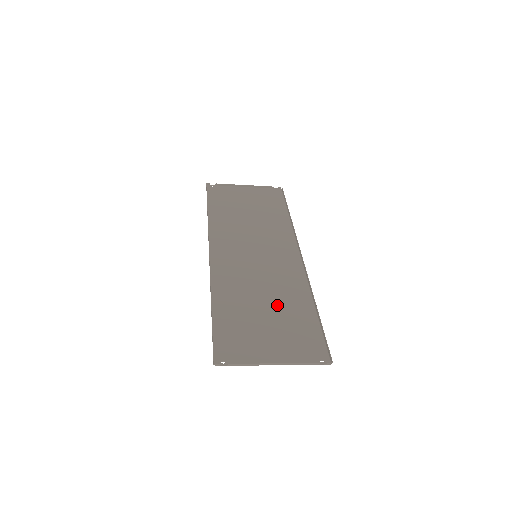
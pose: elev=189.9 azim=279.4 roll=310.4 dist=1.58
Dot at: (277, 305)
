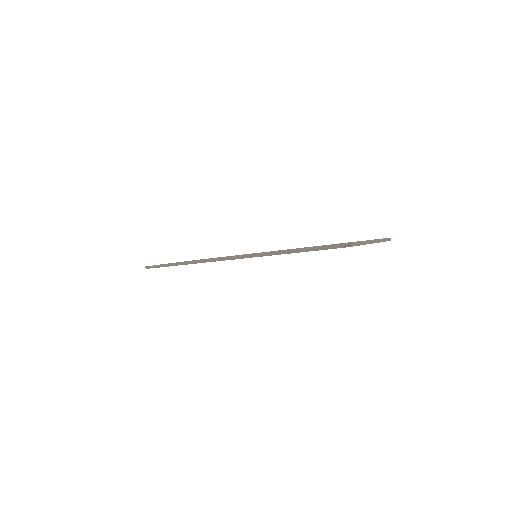
Dot at: occluded
